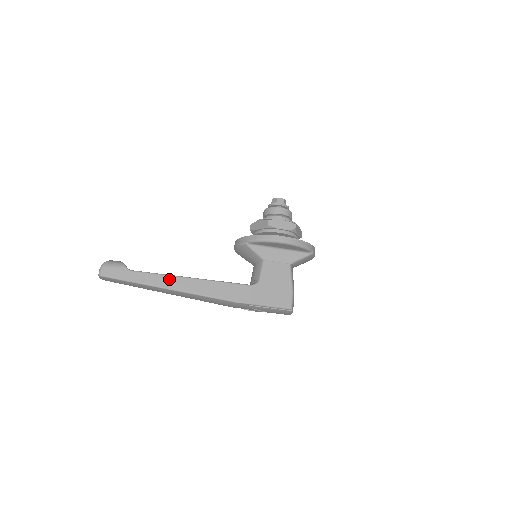
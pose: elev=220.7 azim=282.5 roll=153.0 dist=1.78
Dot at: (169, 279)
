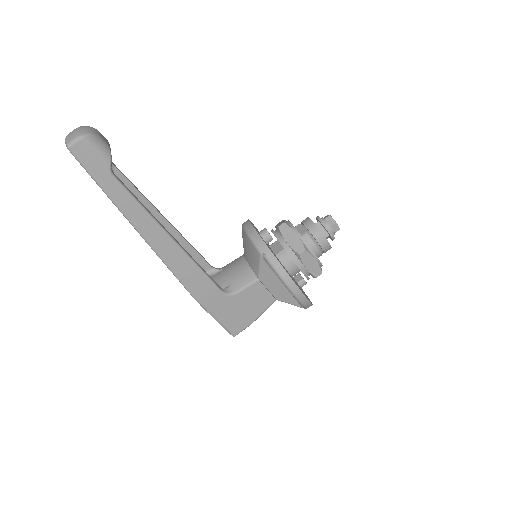
Dot at: (148, 221)
